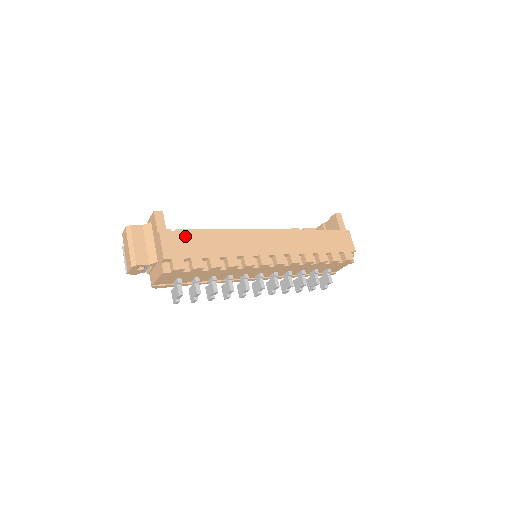
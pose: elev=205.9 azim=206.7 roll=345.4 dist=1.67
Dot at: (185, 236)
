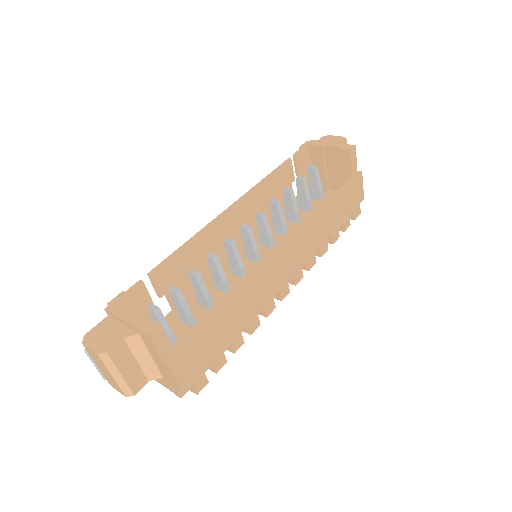
Dot at: (200, 342)
